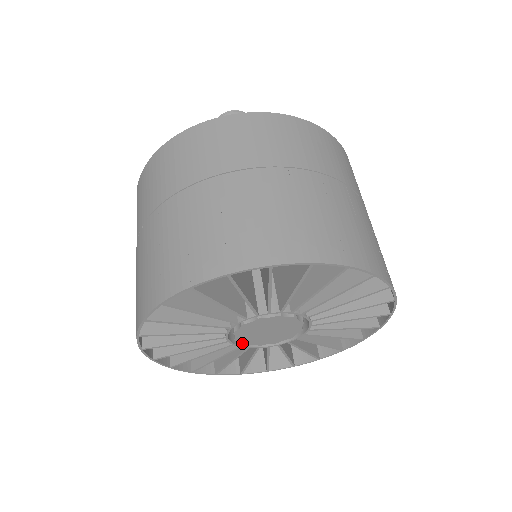
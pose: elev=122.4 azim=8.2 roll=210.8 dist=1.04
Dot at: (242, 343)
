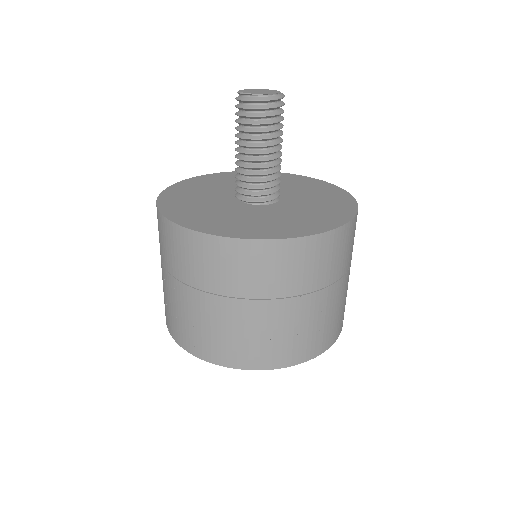
Dot at: occluded
